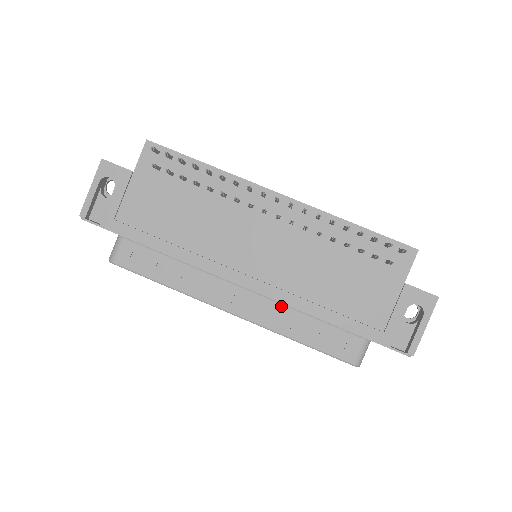
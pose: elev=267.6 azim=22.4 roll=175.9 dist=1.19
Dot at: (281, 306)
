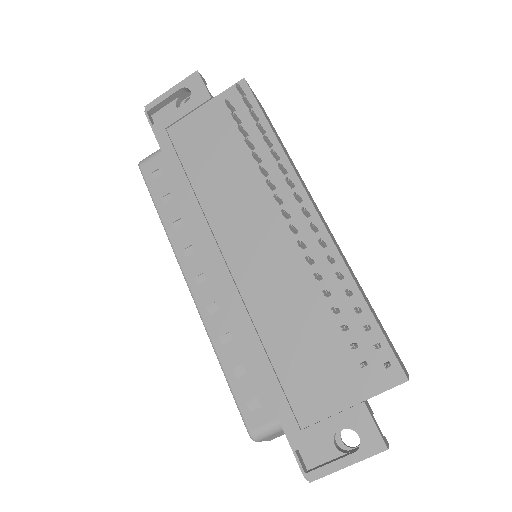
Dot at: (233, 317)
